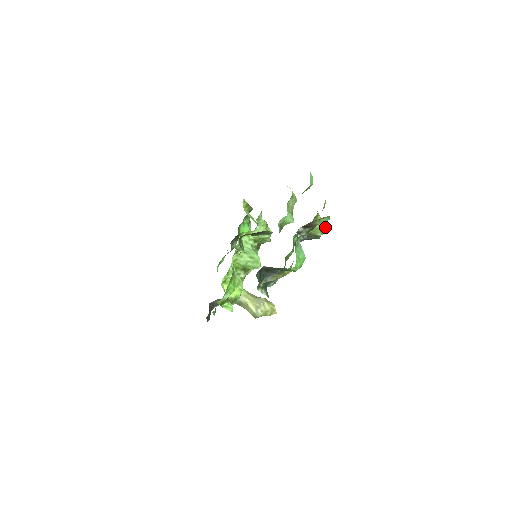
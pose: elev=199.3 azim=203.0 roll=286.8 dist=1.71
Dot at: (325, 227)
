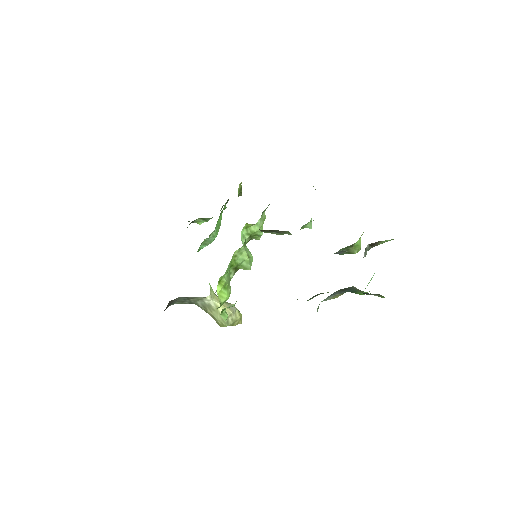
Dot at: occluded
